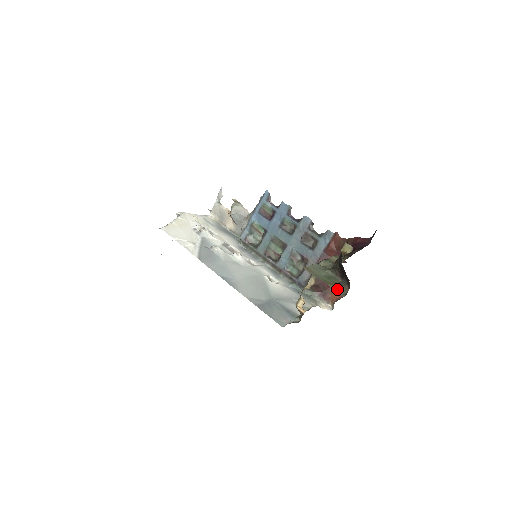
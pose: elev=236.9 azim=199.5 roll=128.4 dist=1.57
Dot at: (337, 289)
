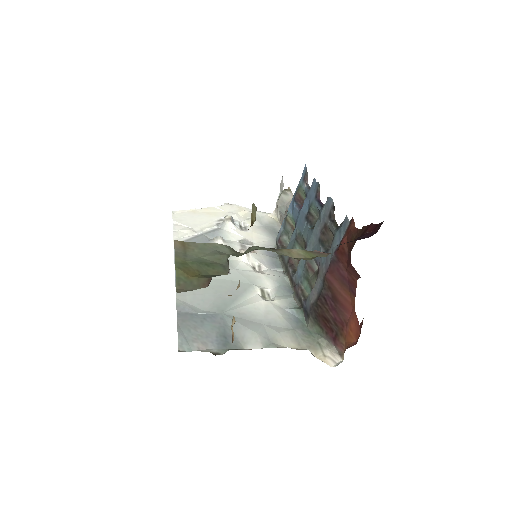
Dot at: (184, 279)
